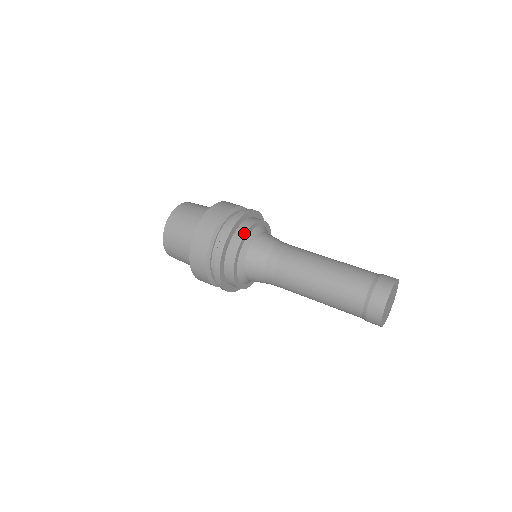
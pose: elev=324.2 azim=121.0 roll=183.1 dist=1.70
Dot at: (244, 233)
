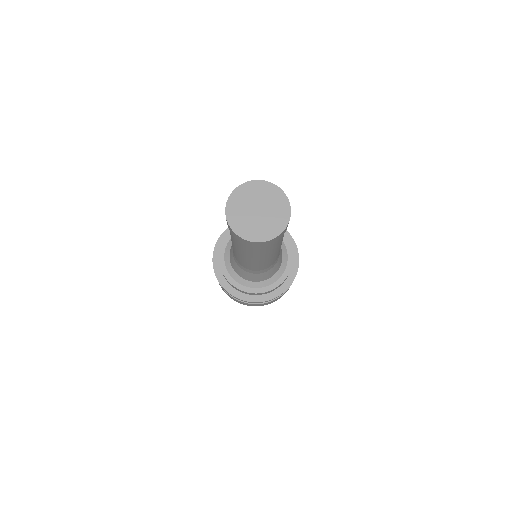
Dot at: occluded
